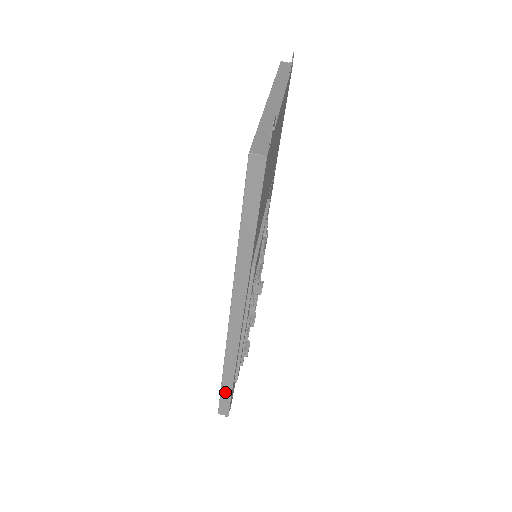
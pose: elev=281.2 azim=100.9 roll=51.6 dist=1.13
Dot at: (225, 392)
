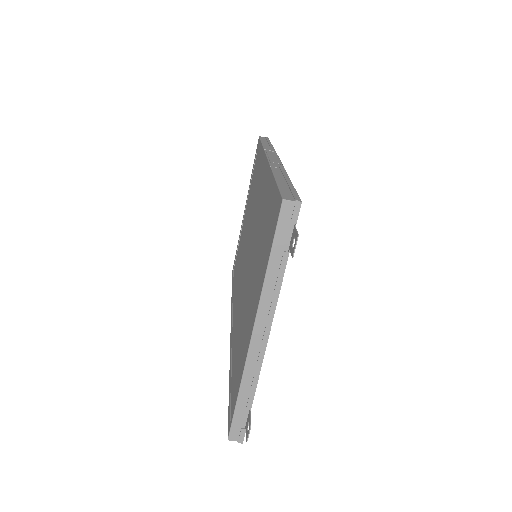
Dot at: occluded
